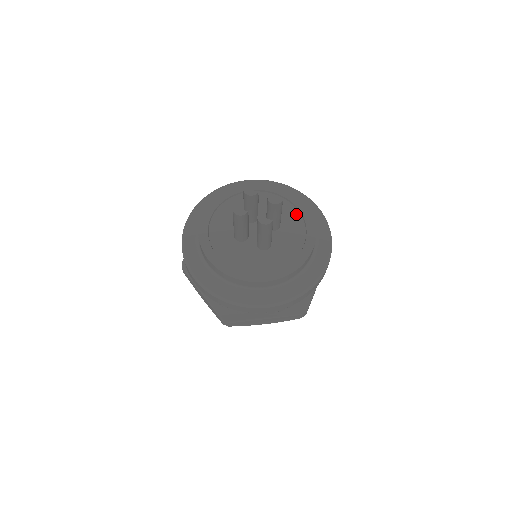
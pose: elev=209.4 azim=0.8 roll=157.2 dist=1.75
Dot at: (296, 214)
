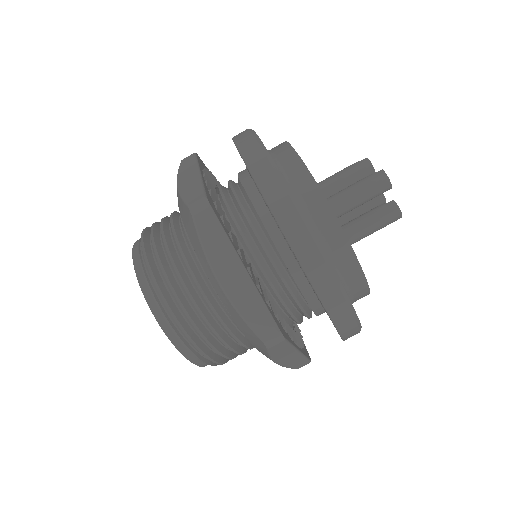
Dot at: occluded
